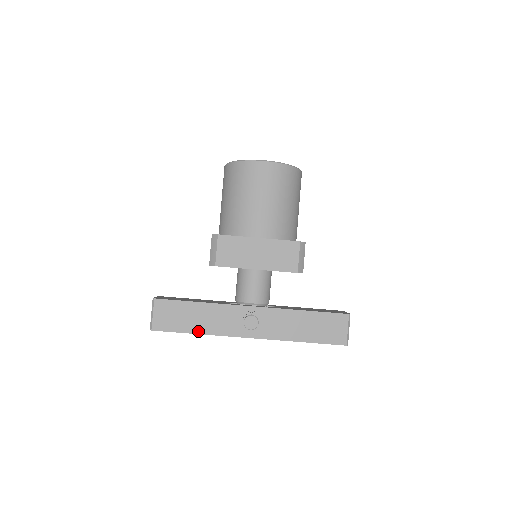
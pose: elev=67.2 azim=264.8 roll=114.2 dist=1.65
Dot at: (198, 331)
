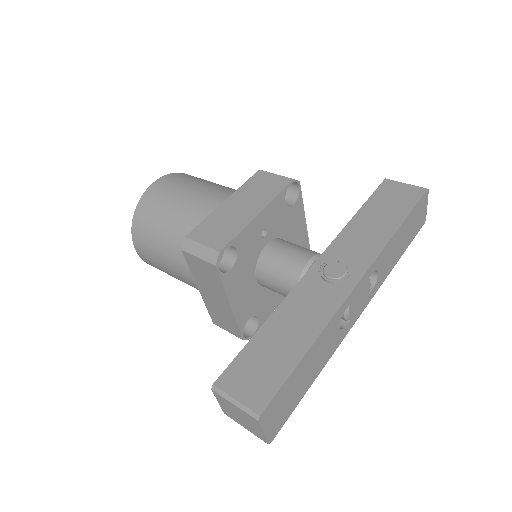
Dot at: (306, 344)
